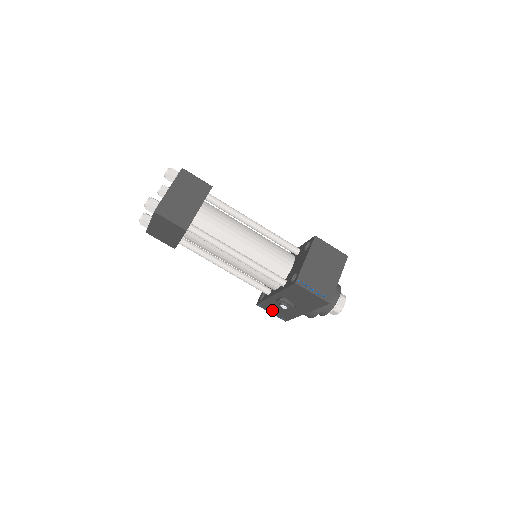
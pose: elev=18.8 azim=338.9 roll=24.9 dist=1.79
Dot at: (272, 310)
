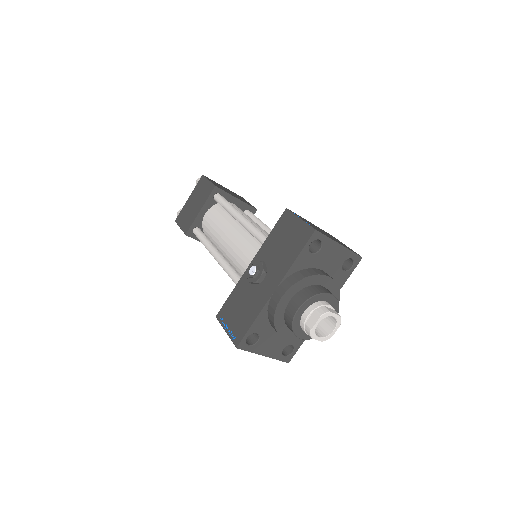
Dot at: (231, 318)
